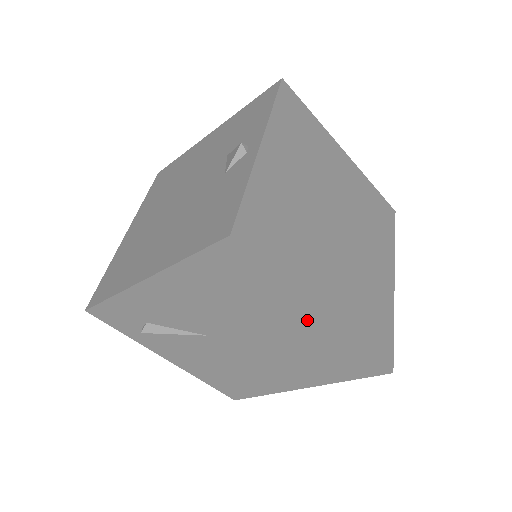
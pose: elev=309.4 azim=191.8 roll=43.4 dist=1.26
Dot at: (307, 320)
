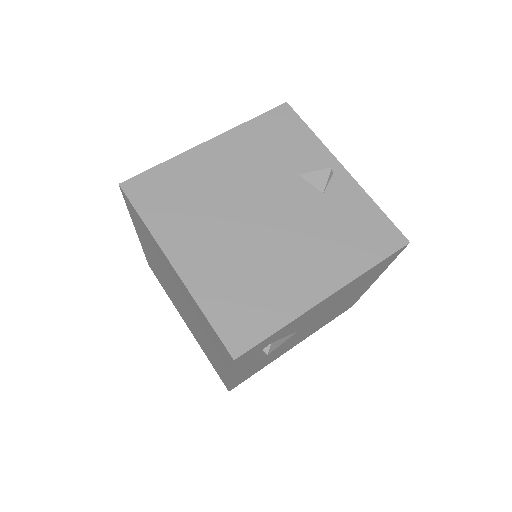
Dot at: occluded
